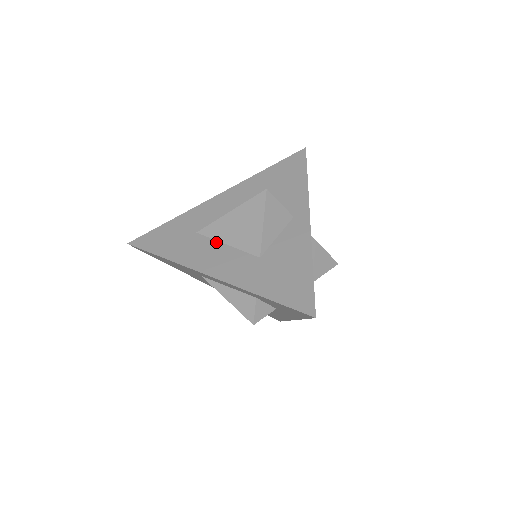
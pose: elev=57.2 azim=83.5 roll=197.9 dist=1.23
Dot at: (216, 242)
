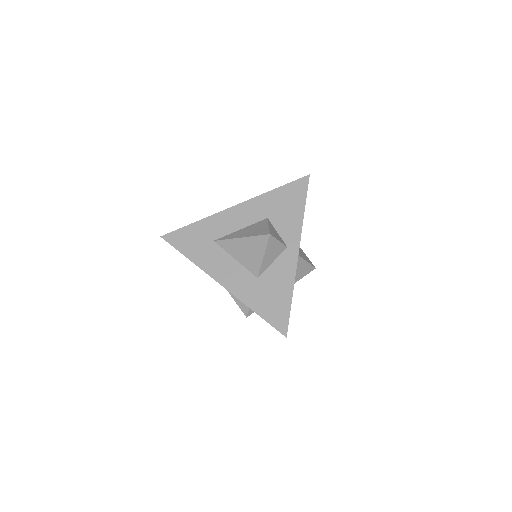
Dot at: (228, 255)
